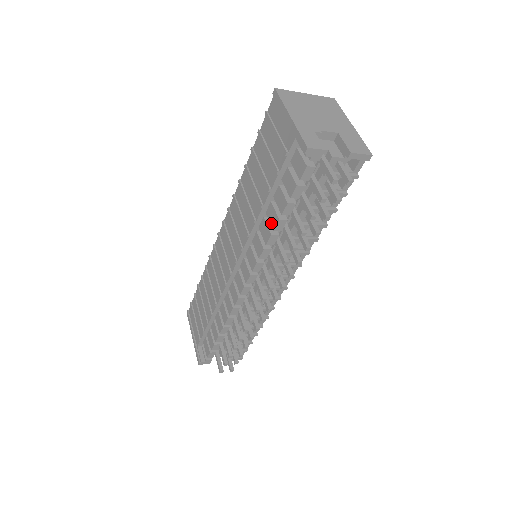
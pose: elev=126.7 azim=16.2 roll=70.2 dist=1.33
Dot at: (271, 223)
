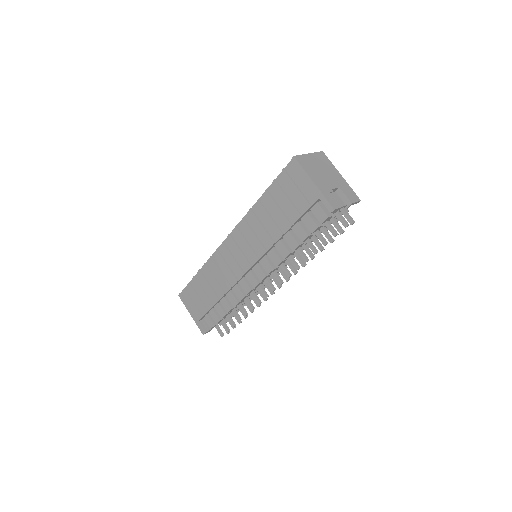
Dot at: (290, 246)
